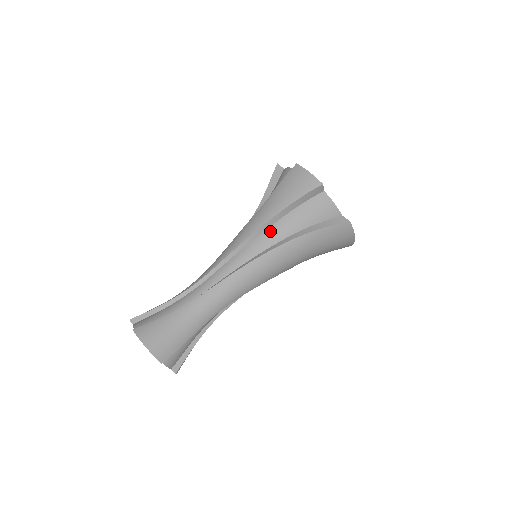
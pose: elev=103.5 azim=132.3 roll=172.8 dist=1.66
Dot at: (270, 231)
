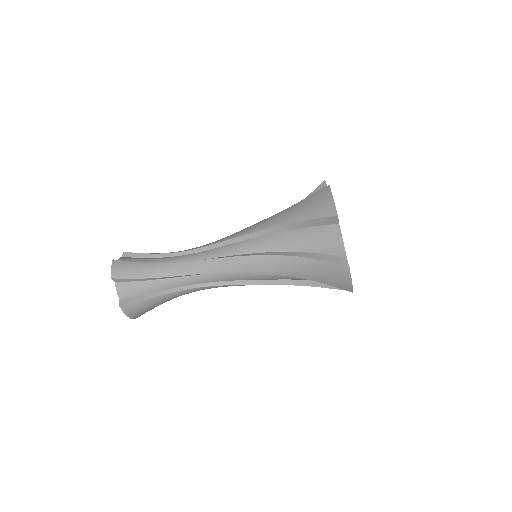
Dot at: occluded
